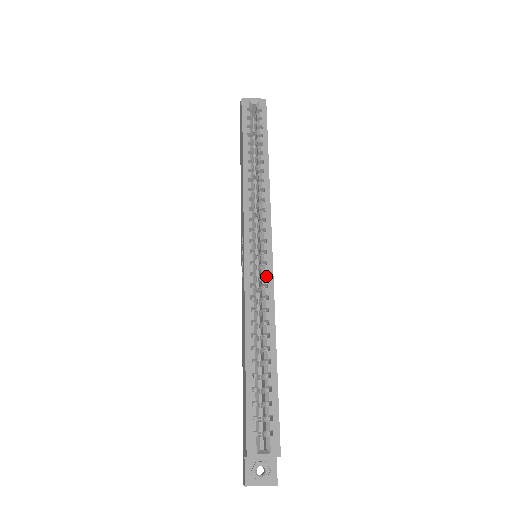
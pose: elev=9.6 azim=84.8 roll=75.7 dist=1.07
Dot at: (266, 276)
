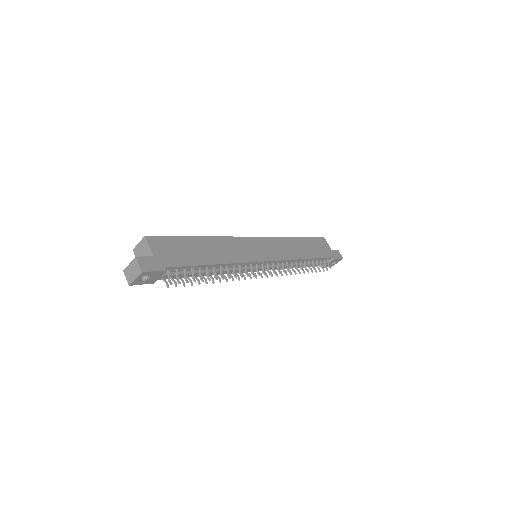
Dot at: occluded
